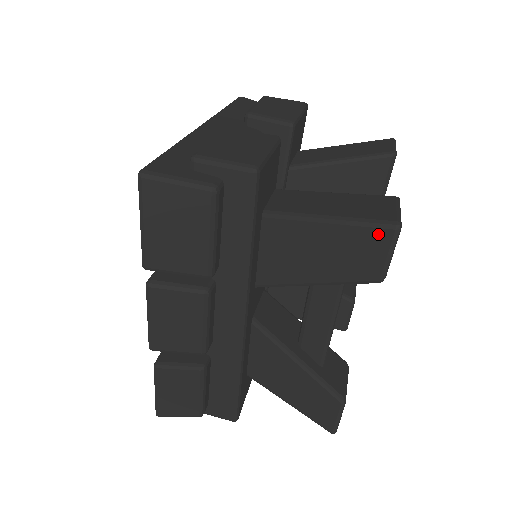
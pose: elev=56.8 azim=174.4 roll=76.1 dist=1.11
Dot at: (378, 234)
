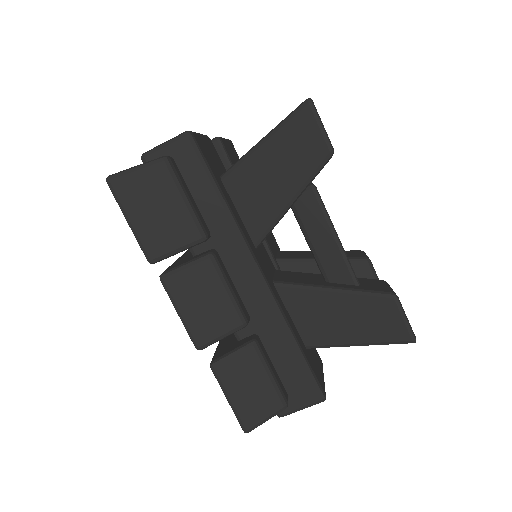
Dot at: (301, 117)
